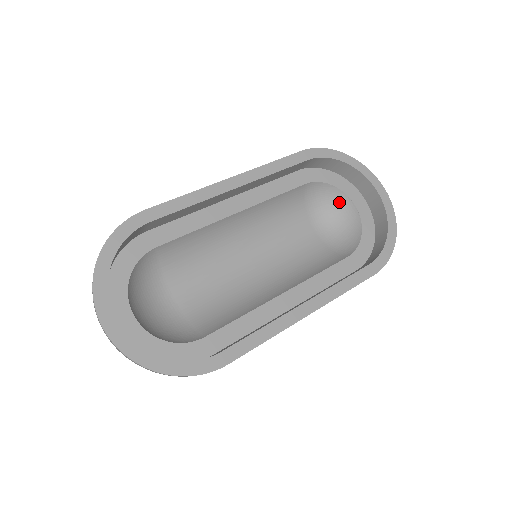
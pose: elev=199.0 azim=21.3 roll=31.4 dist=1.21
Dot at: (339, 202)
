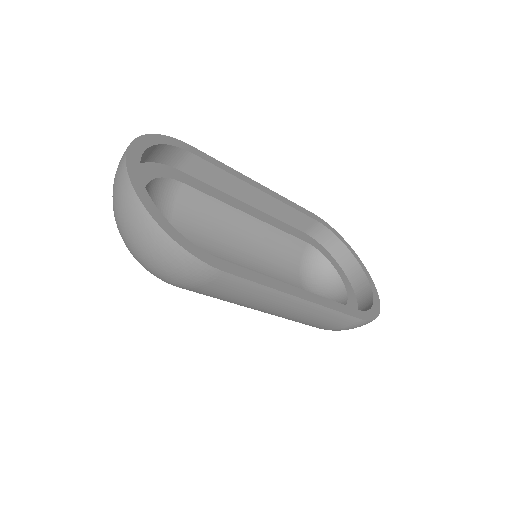
Dot at: (329, 277)
